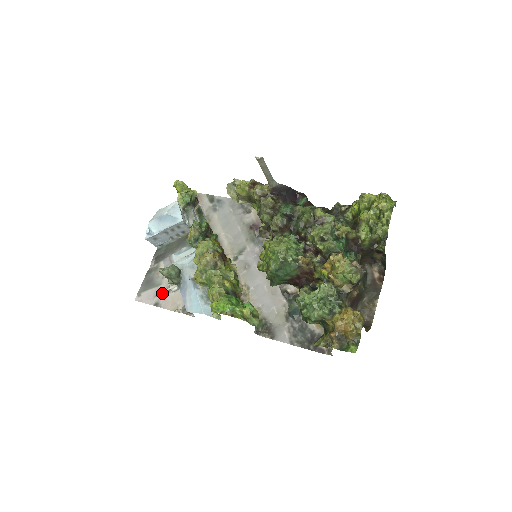
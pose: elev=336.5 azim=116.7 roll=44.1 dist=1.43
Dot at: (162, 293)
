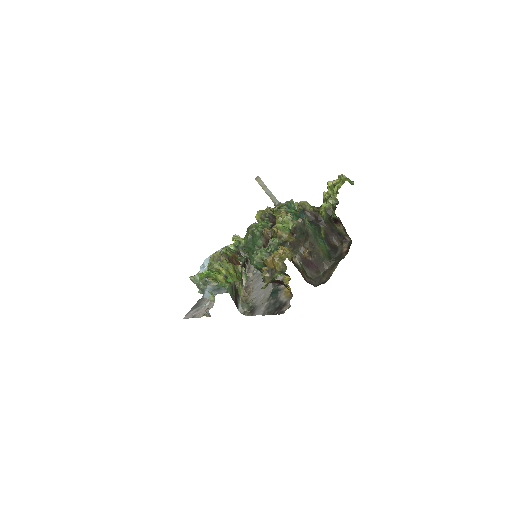
Dot at: (200, 309)
